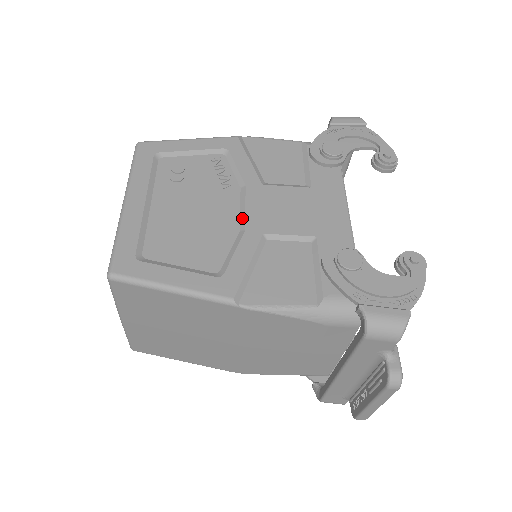
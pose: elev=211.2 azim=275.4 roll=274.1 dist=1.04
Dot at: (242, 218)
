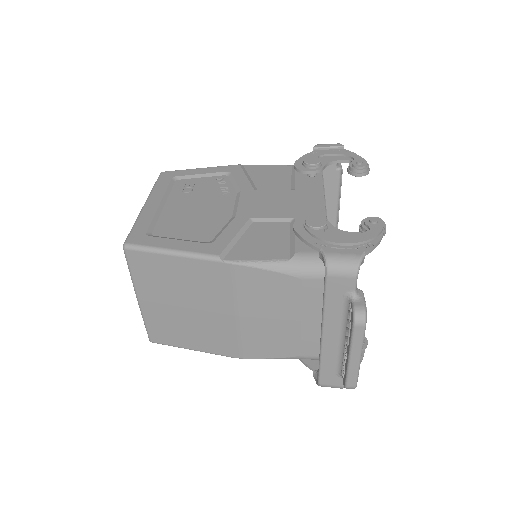
Dot at: (235, 210)
